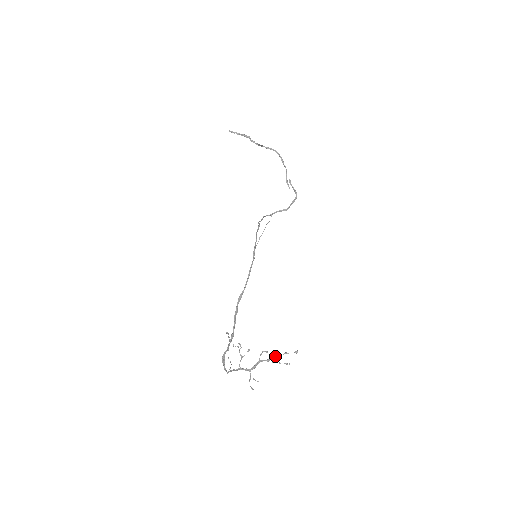
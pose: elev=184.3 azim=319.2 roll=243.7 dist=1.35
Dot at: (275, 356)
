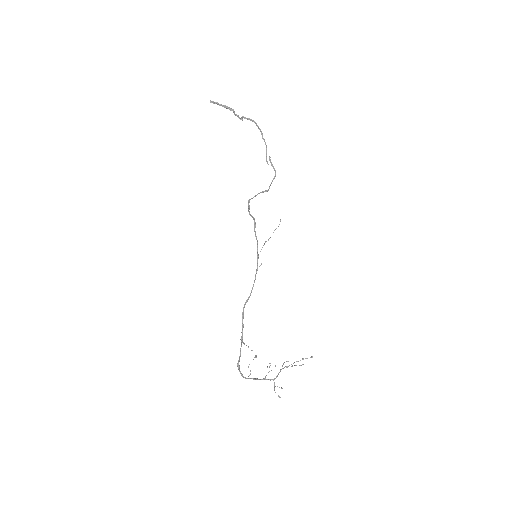
Dot at: occluded
